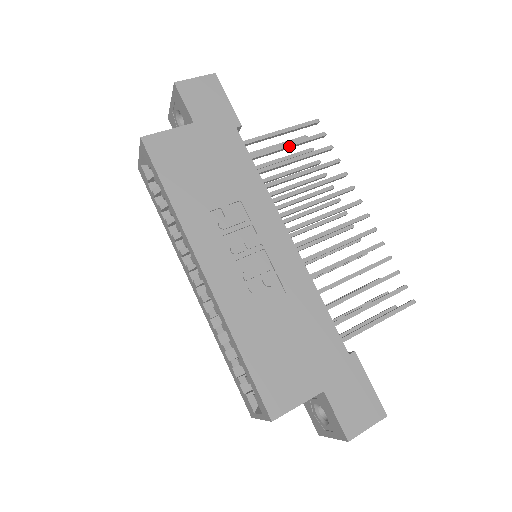
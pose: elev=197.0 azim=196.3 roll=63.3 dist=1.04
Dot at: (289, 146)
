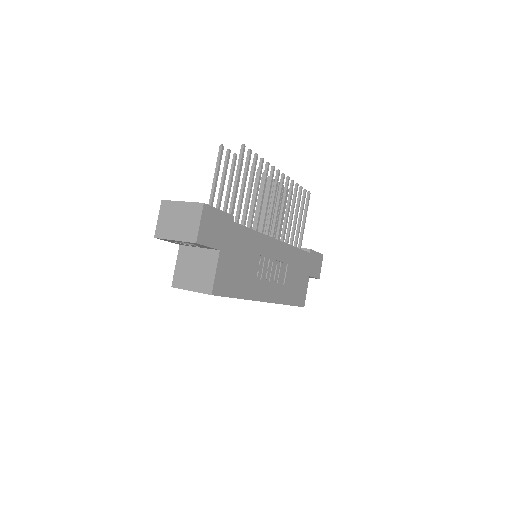
Dot at: occluded
